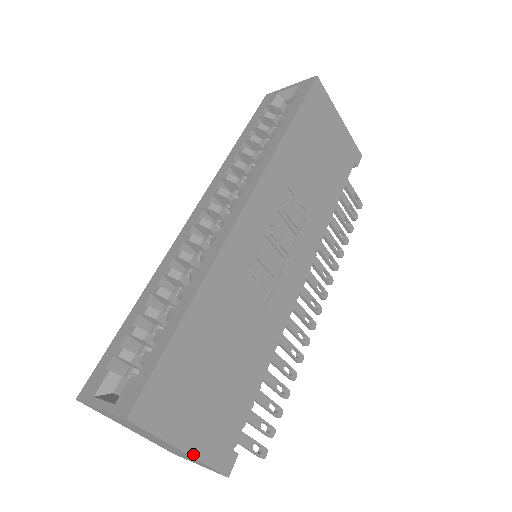
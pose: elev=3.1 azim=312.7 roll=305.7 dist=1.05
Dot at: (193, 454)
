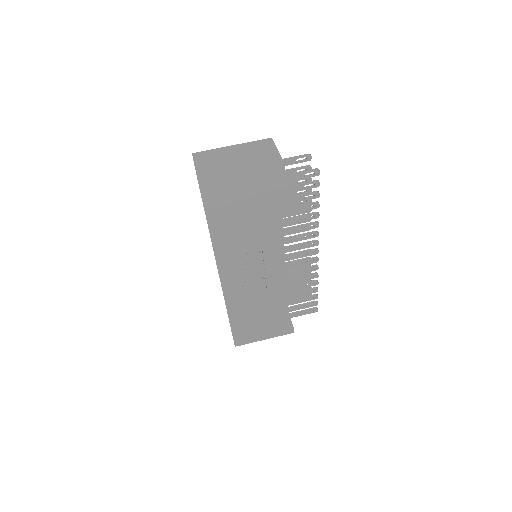
Dot at: occluded
